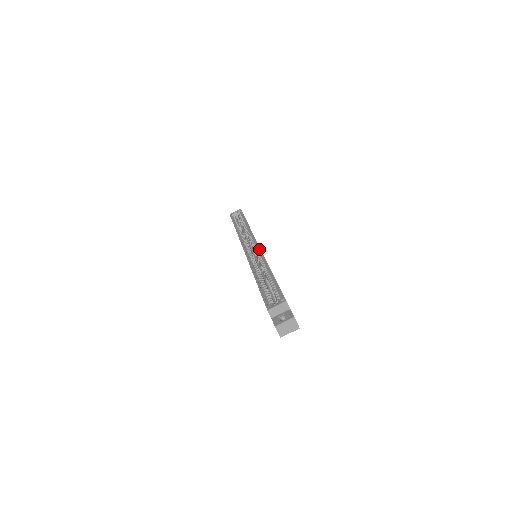
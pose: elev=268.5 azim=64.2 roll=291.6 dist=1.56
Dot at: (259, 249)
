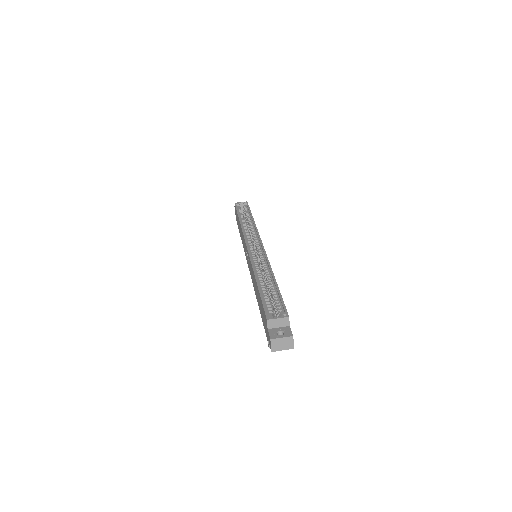
Dot at: (264, 251)
